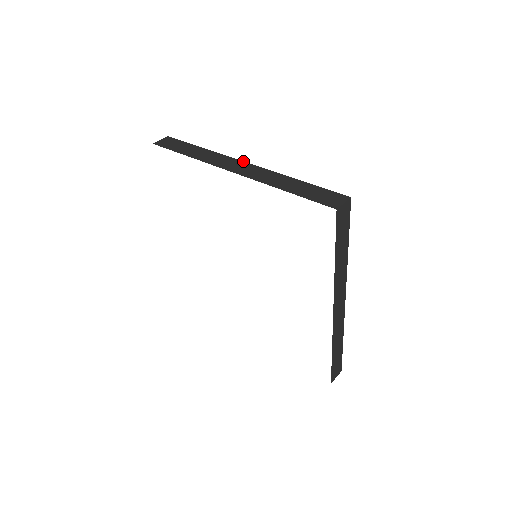
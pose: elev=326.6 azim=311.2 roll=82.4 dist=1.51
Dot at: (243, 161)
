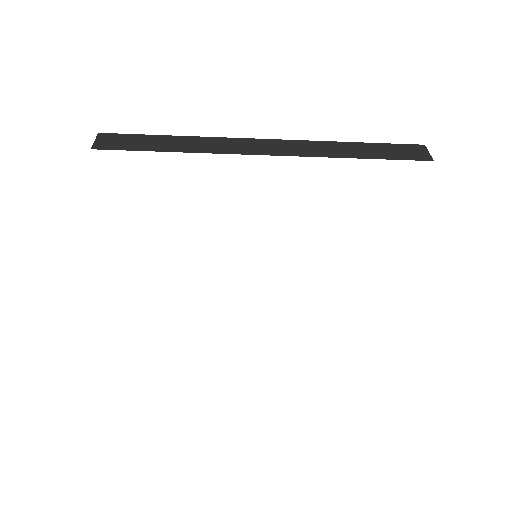
Dot at: occluded
